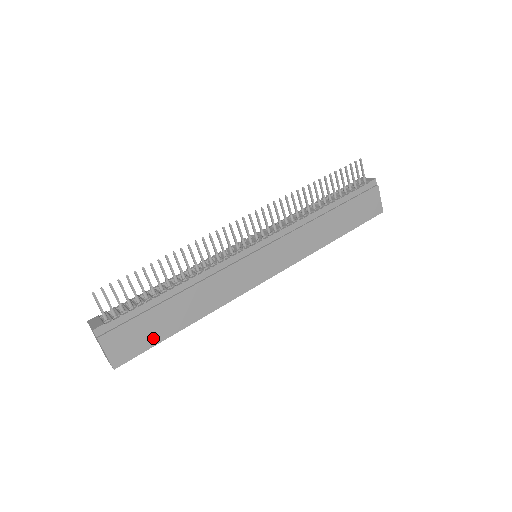
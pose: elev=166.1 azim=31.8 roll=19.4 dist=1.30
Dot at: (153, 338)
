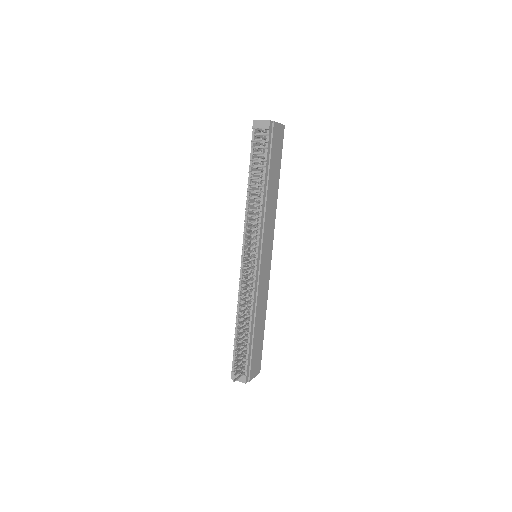
Dot at: (260, 347)
